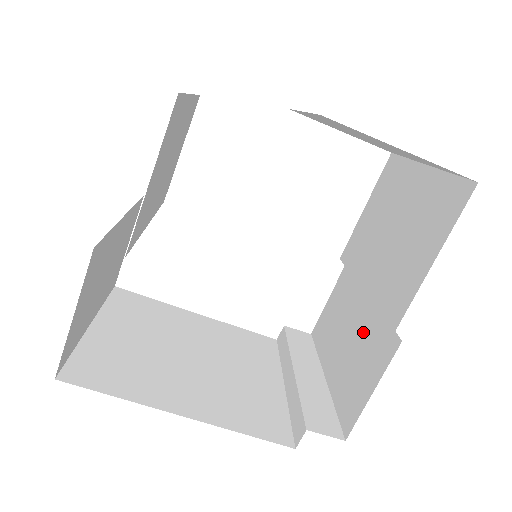
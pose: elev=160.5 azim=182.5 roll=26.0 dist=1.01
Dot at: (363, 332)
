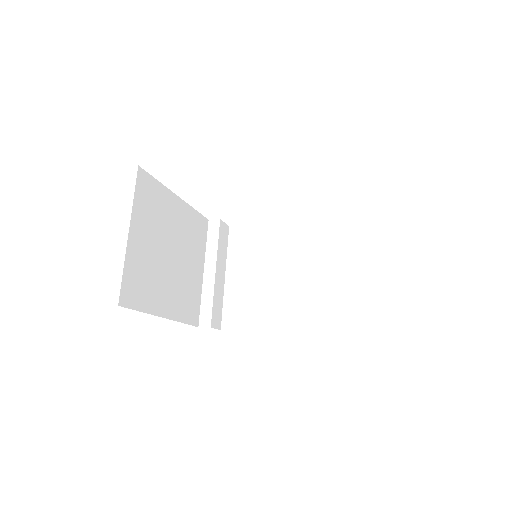
Dot at: (265, 292)
